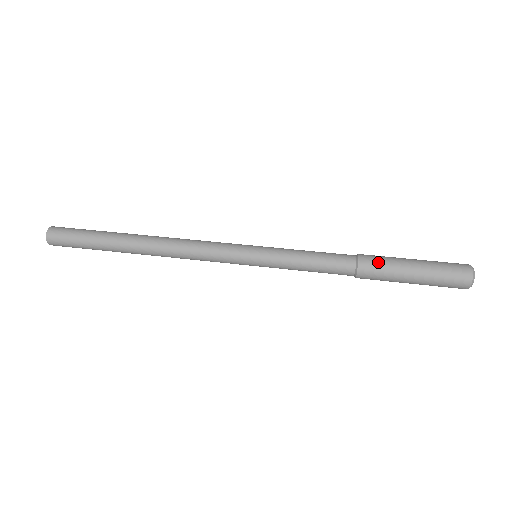
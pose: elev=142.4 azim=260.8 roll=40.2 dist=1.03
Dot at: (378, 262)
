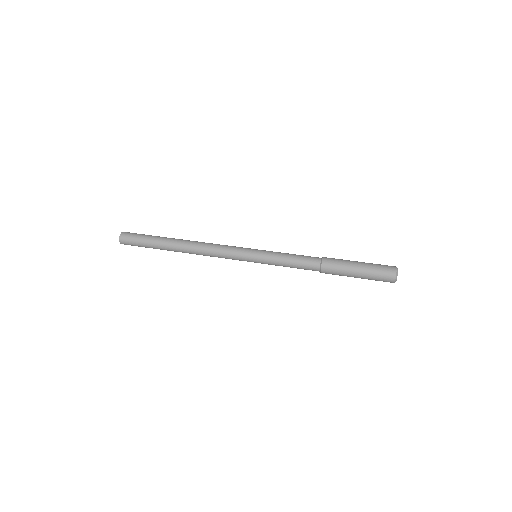
Dot at: (335, 260)
